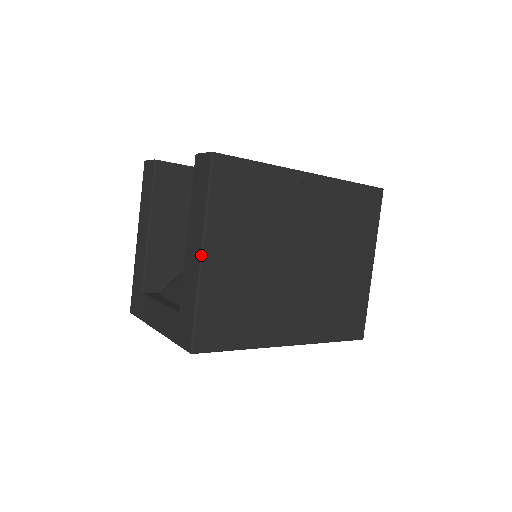
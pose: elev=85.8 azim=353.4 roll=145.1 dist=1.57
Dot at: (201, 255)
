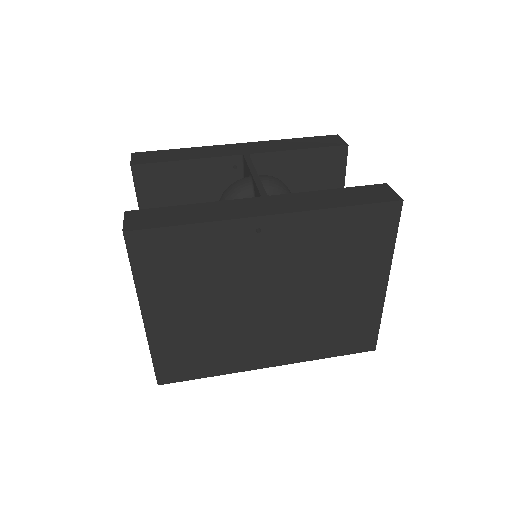
Dot at: (143, 319)
